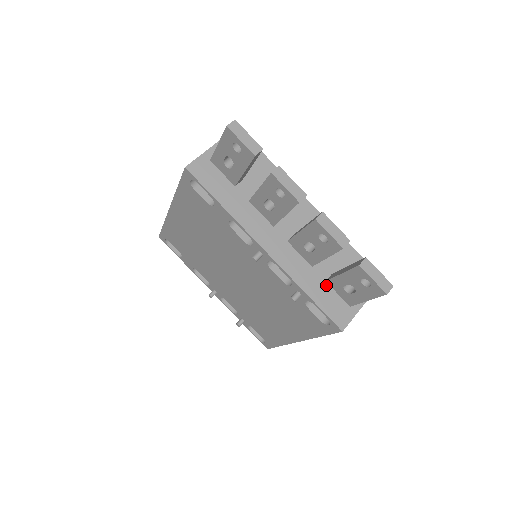
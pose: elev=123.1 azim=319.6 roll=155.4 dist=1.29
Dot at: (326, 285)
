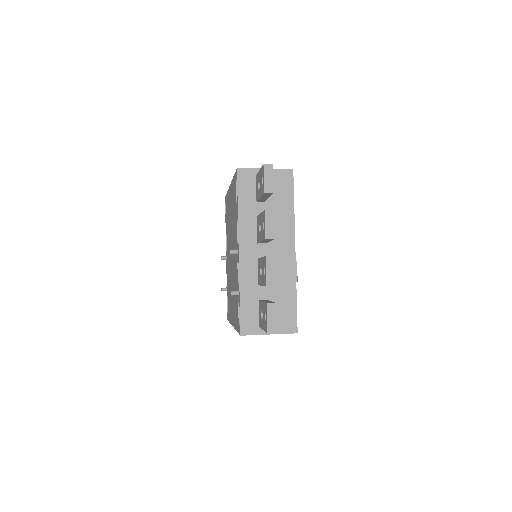
Dot at: (257, 302)
